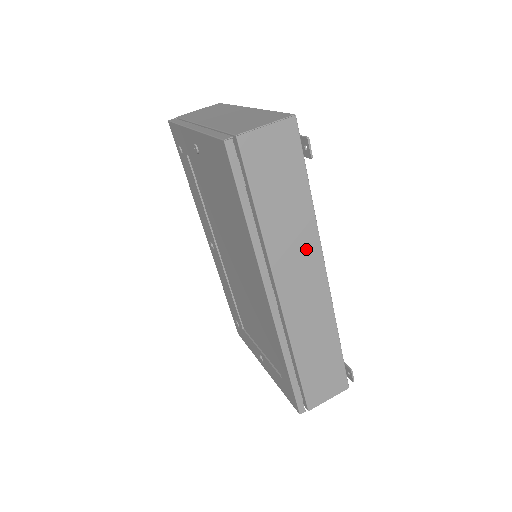
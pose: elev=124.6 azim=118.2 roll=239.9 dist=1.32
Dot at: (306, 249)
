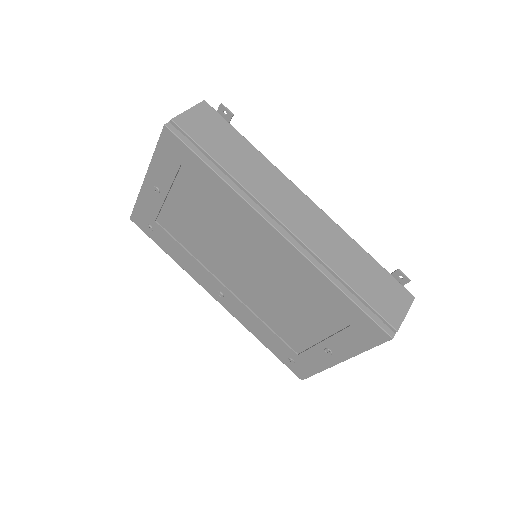
Dot at: (278, 183)
